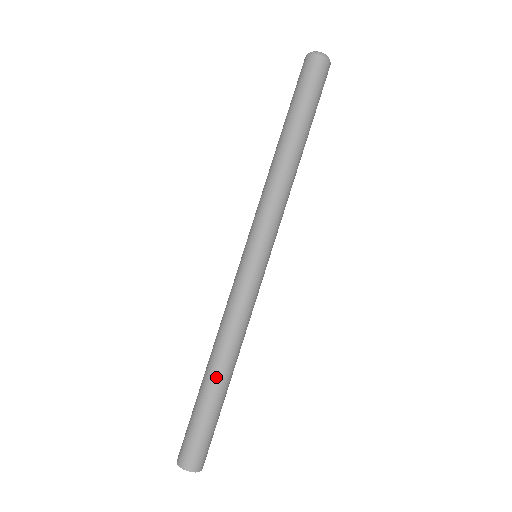
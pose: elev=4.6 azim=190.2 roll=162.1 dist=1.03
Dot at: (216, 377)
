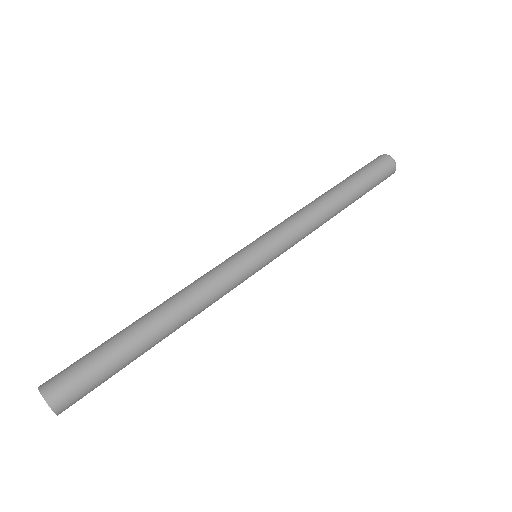
Dot at: (152, 328)
